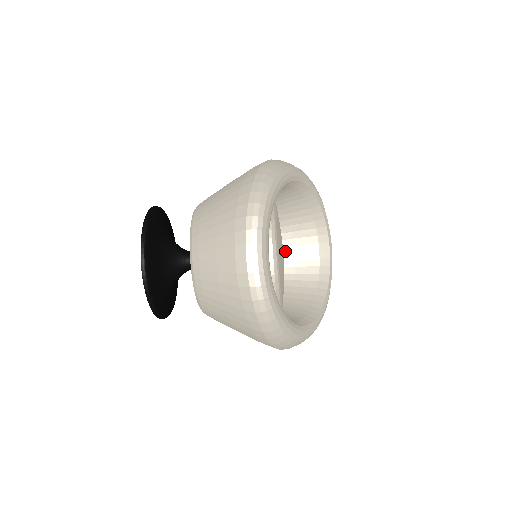
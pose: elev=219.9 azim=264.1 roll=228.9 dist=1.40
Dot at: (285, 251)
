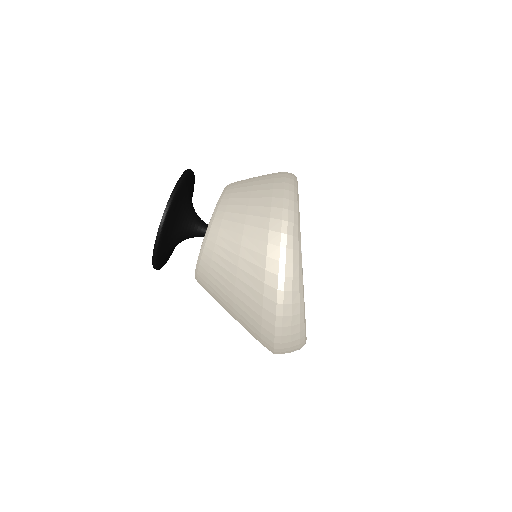
Dot at: occluded
